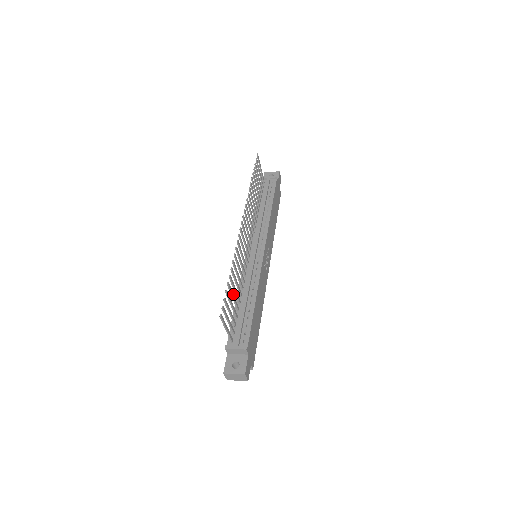
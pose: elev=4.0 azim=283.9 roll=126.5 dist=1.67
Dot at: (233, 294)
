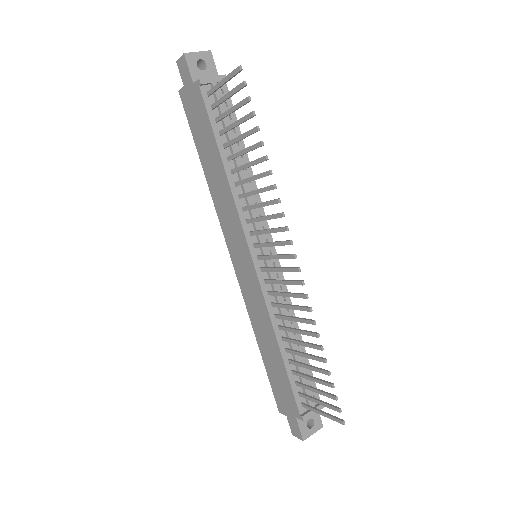
Dot at: (311, 366)
